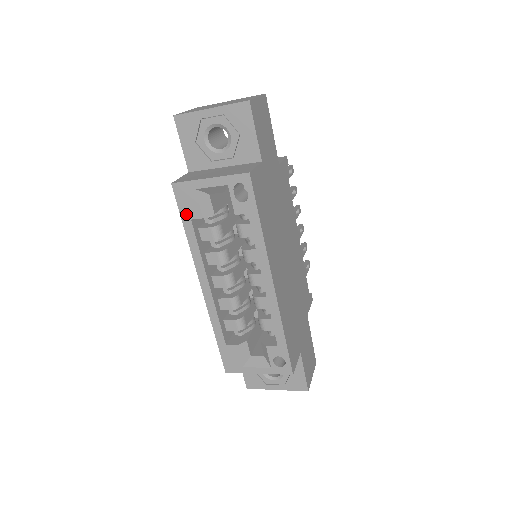
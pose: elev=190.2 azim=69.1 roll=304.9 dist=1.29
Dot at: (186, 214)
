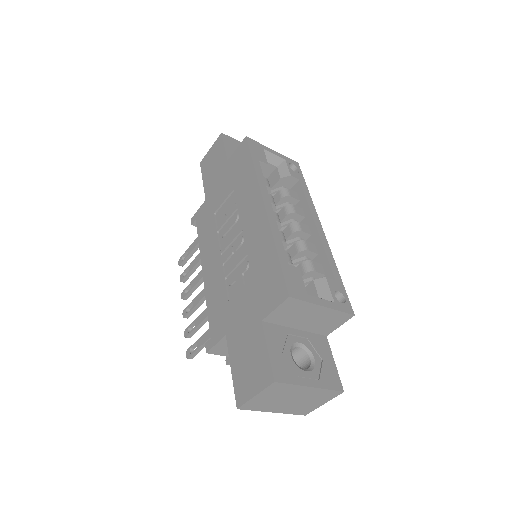
Dot at: (255, 156)
